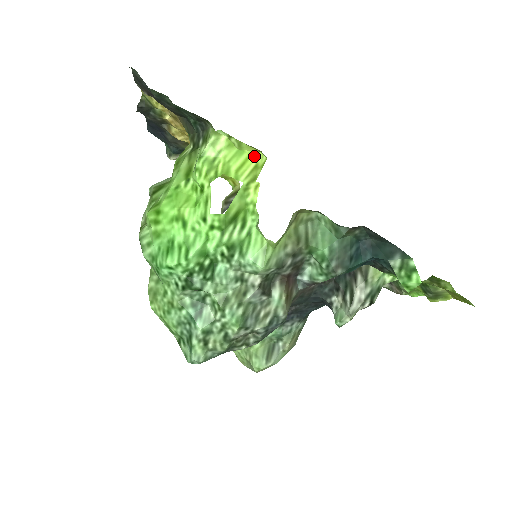
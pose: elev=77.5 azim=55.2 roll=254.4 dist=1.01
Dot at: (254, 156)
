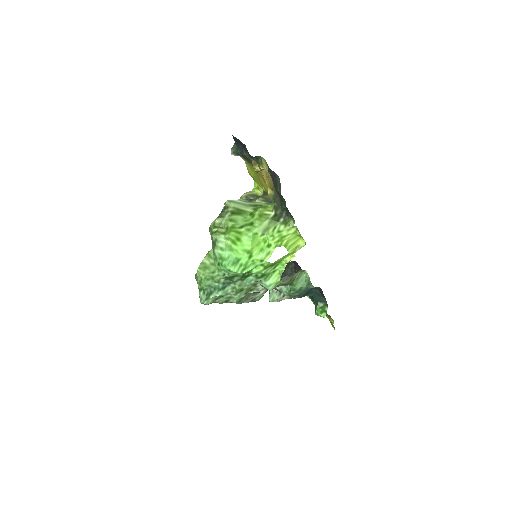
Dot at: (300, 240)
